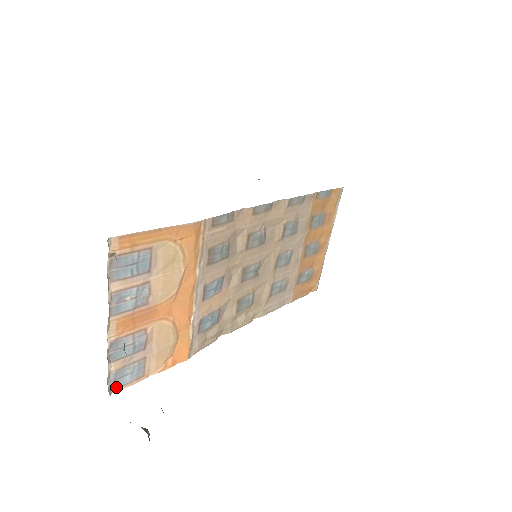
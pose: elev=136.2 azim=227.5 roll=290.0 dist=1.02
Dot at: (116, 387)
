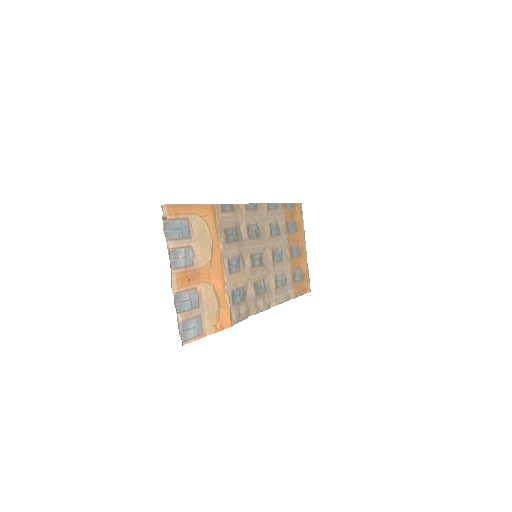
Dot at: (185, 339)
